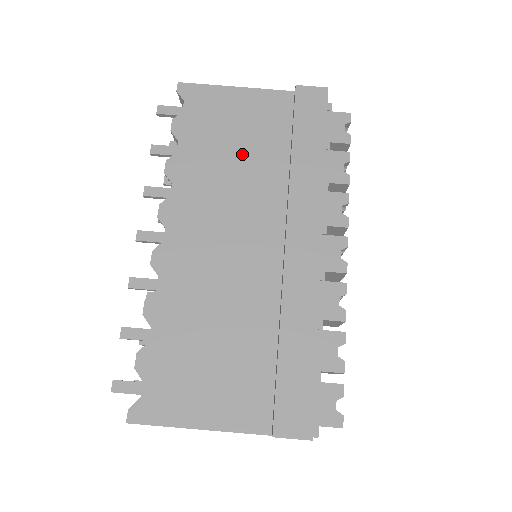
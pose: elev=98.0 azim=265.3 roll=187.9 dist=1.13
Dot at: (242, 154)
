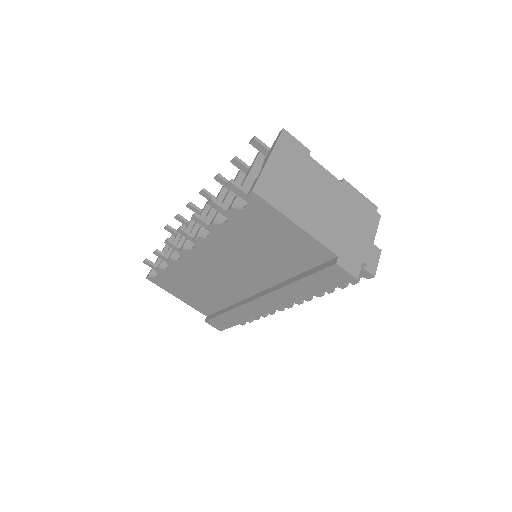
Dot at: (267, 254)
